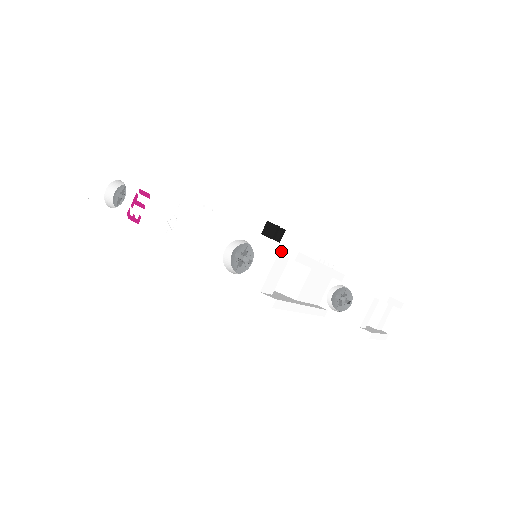
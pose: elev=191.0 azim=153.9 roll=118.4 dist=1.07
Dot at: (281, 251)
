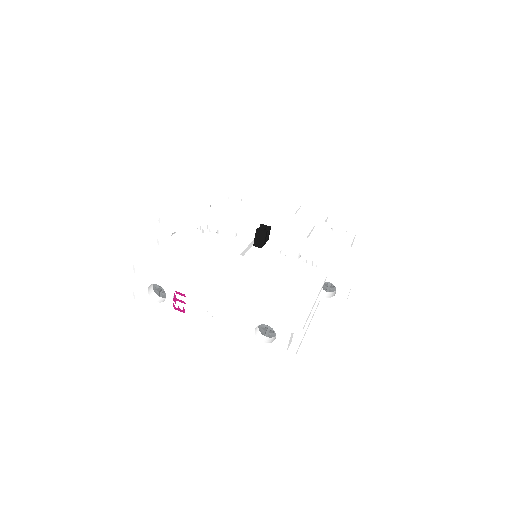
Dot at: (293, 331)
